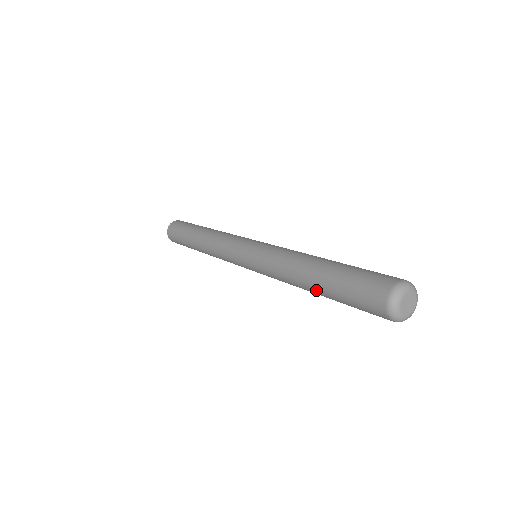
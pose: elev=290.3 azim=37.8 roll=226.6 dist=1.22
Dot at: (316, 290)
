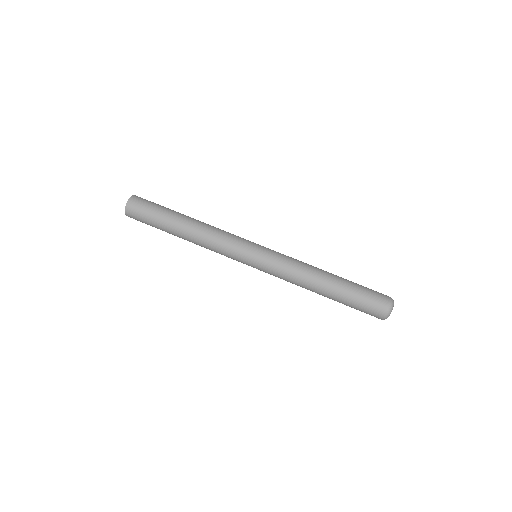
Dot at: occluded
